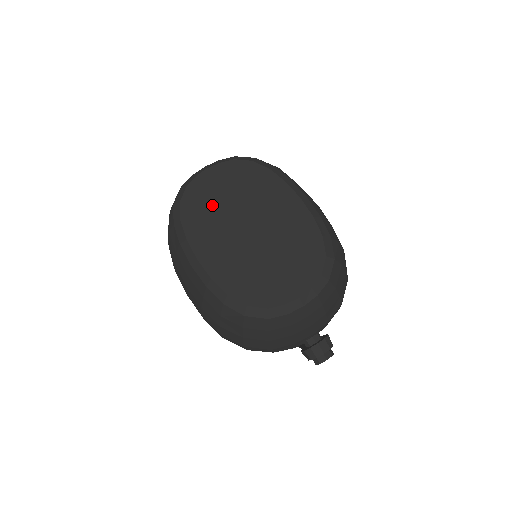
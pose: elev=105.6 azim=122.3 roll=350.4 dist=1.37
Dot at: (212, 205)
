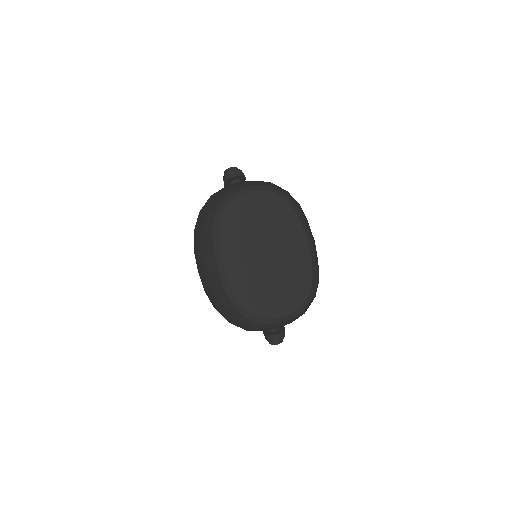
Dot at: (246, 225)
